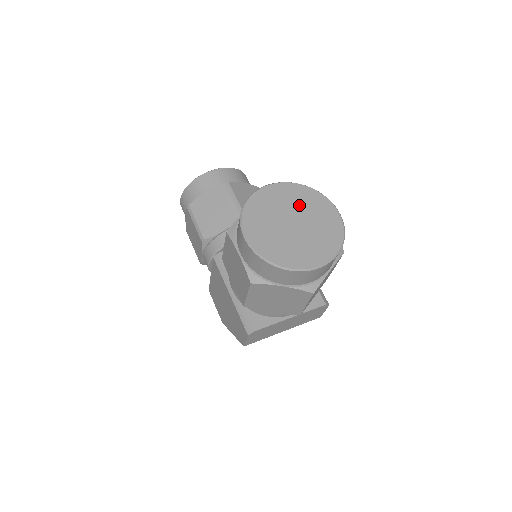
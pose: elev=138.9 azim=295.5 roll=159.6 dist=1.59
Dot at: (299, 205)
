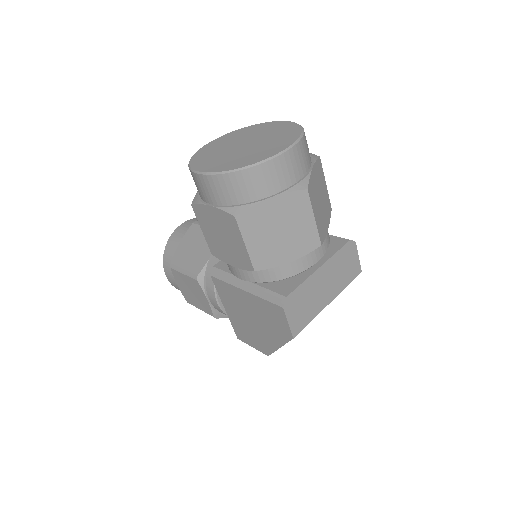
Dot at: (244, 136)
